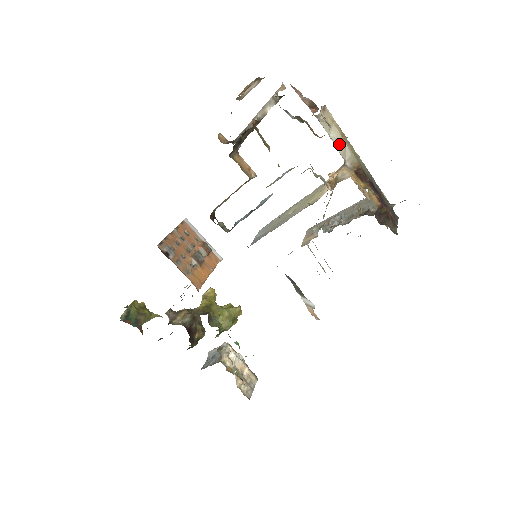
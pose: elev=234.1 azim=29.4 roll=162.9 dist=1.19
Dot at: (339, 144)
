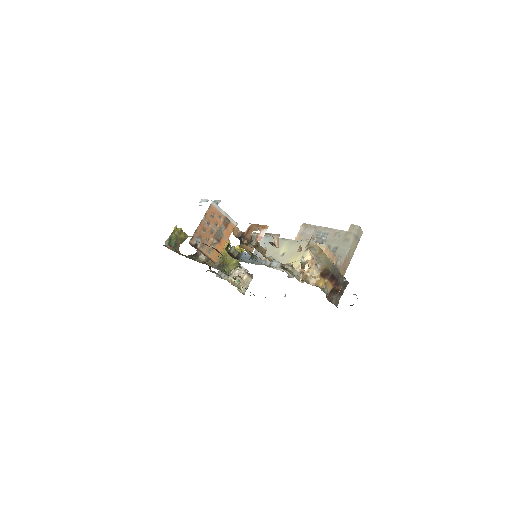
Dot at: (316, 256)
